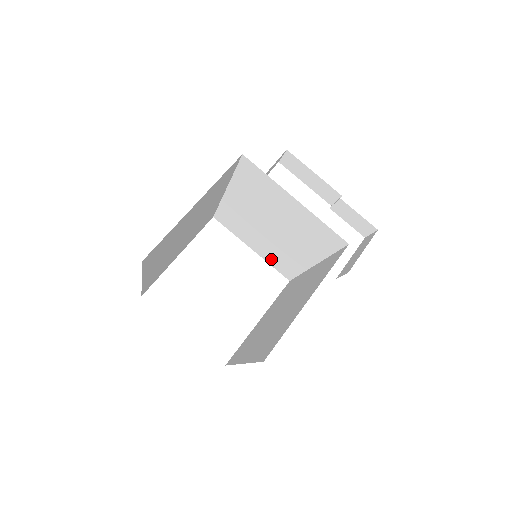
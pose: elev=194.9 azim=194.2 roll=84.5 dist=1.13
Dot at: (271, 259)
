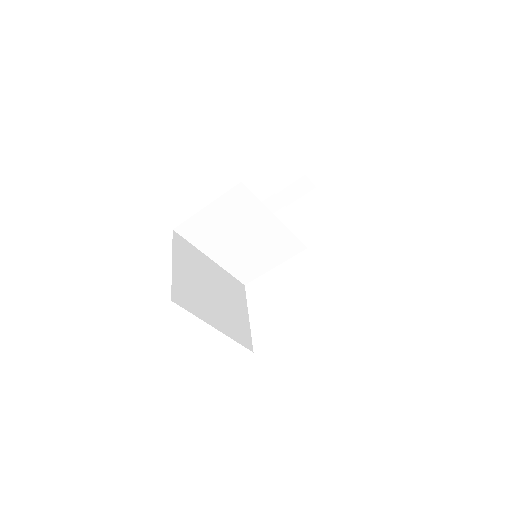
Dot at: (282, 254)
